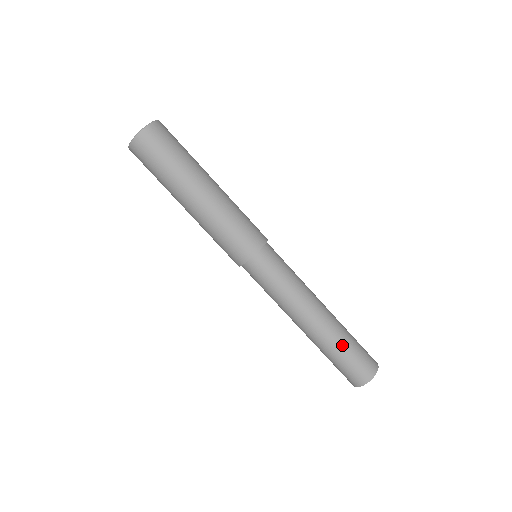
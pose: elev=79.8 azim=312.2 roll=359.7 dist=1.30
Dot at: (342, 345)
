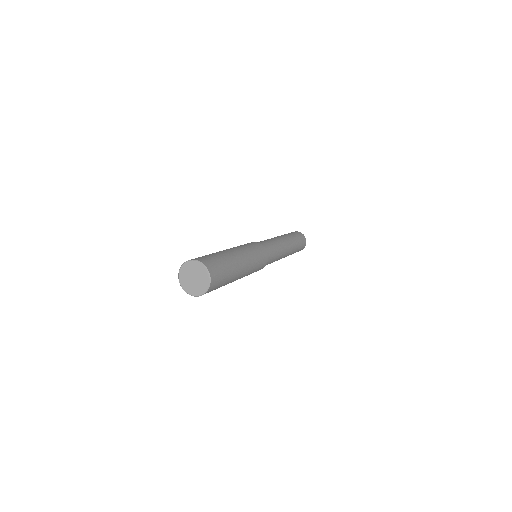
Dot at: occluded
